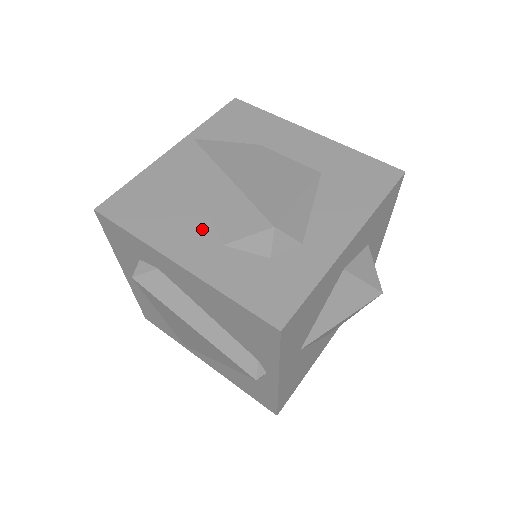
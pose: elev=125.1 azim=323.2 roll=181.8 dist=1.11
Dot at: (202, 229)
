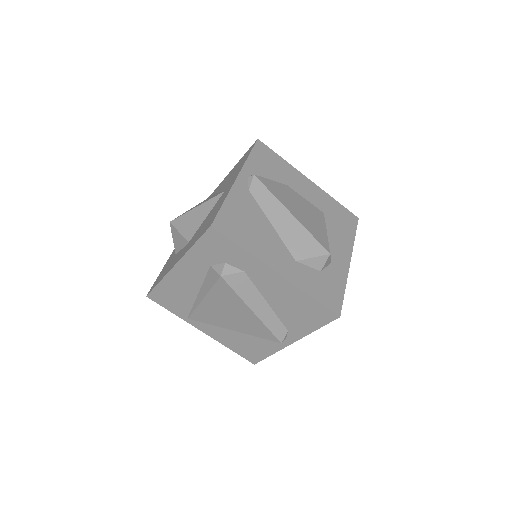
Dot at: (281, 248)
